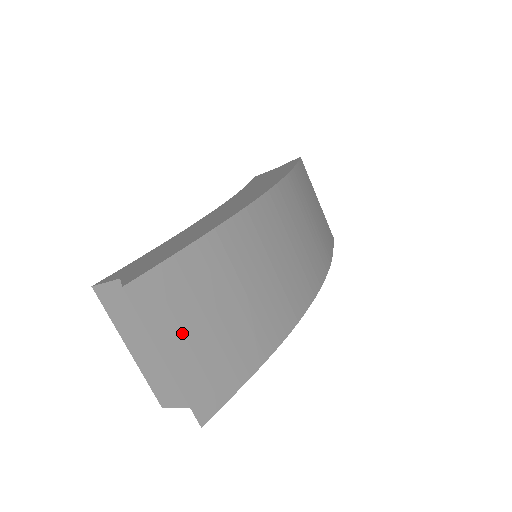
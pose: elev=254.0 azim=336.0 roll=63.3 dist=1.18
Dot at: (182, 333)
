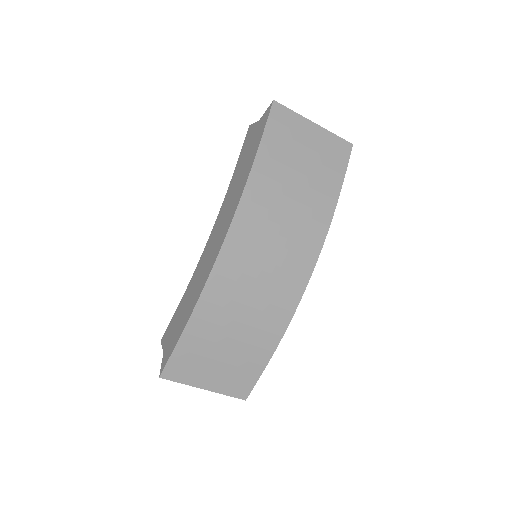
Dot at: (206, 374)
